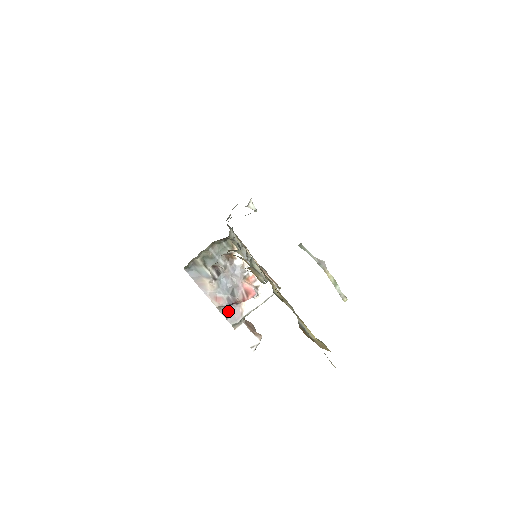
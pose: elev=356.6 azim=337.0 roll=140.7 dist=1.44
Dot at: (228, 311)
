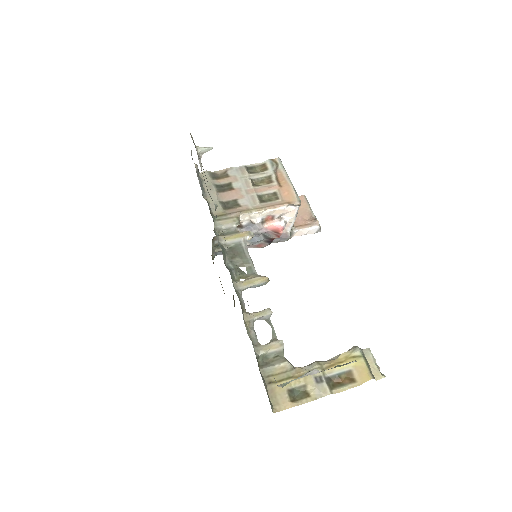
Dot at: (274, 239)
